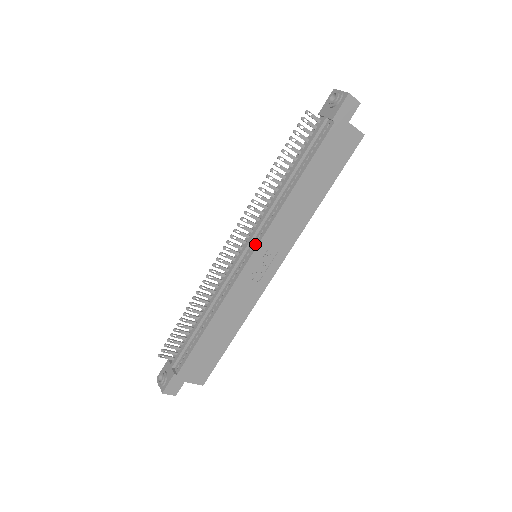
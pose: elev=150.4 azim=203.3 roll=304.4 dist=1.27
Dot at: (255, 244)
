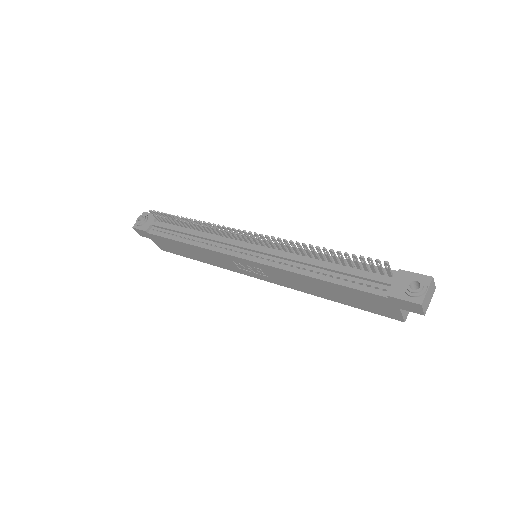
Dot at: (255, 258)
